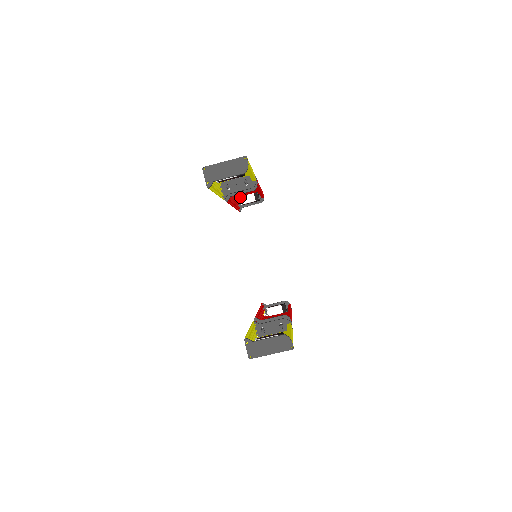
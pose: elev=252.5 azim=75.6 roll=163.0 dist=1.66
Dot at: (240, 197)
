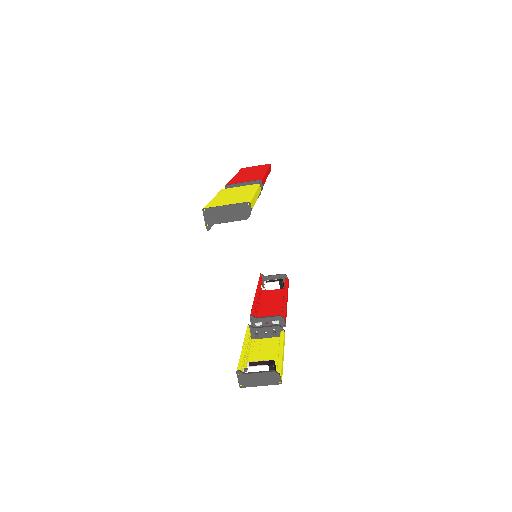
Dot at: occluded
